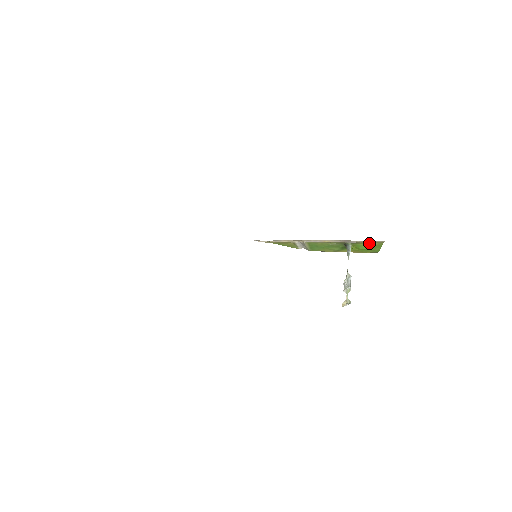
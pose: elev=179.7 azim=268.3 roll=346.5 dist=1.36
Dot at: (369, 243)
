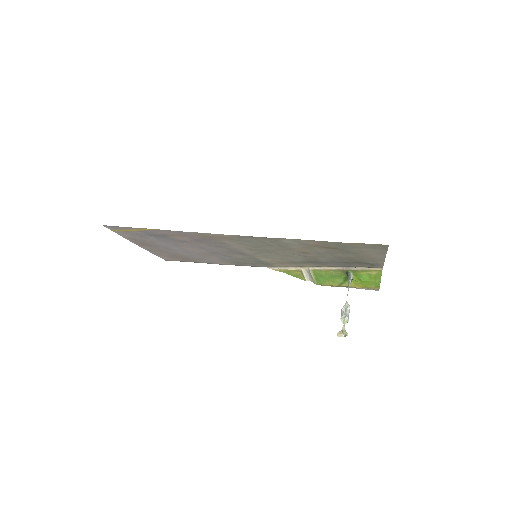
Dot at: (369, 272)
